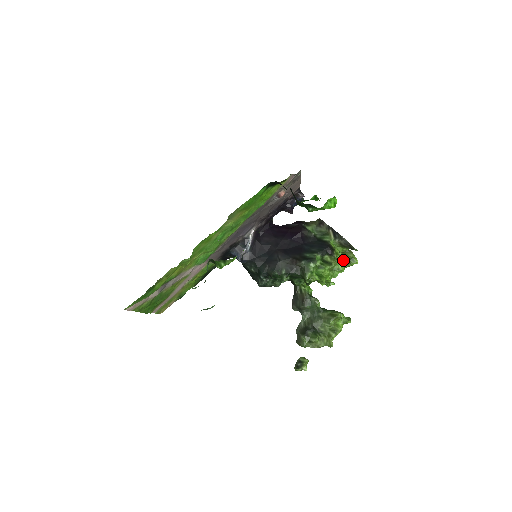
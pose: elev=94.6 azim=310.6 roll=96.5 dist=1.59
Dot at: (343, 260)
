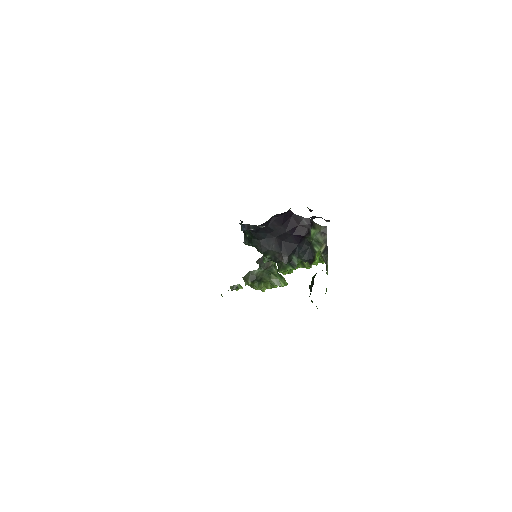
Dot at: occluded
